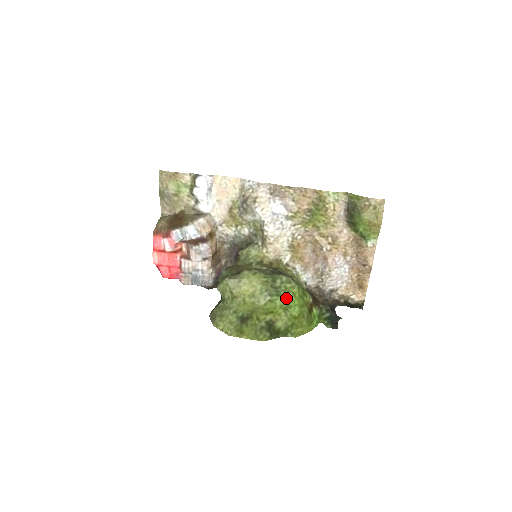
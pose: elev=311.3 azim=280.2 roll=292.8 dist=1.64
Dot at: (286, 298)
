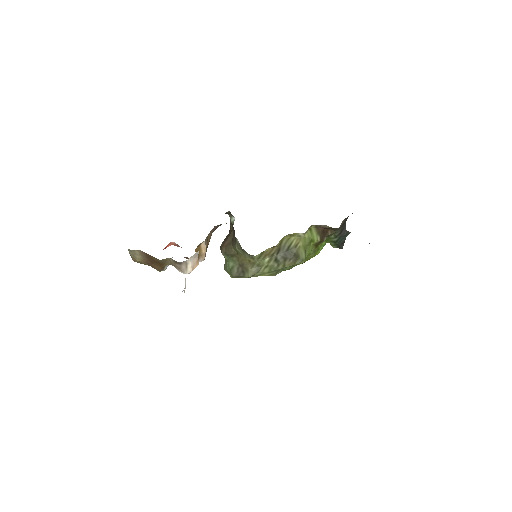
Dot at: occluded
